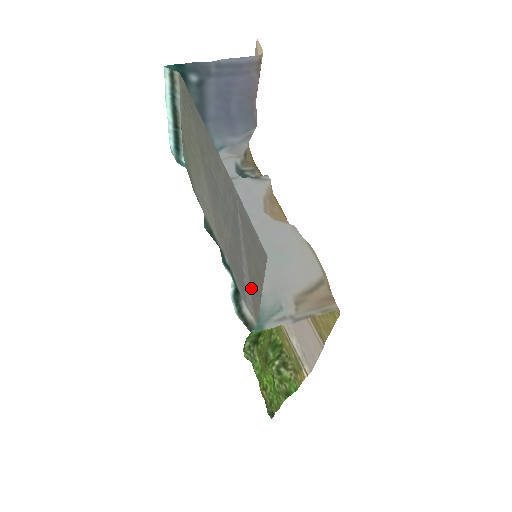
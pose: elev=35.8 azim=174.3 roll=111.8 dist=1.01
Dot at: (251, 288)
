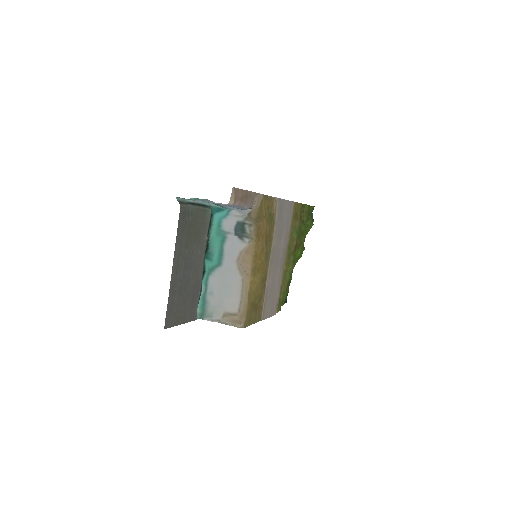
Dot at: (189, 312)
